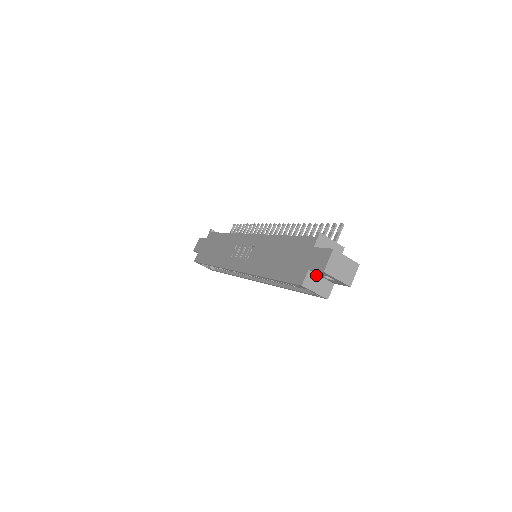
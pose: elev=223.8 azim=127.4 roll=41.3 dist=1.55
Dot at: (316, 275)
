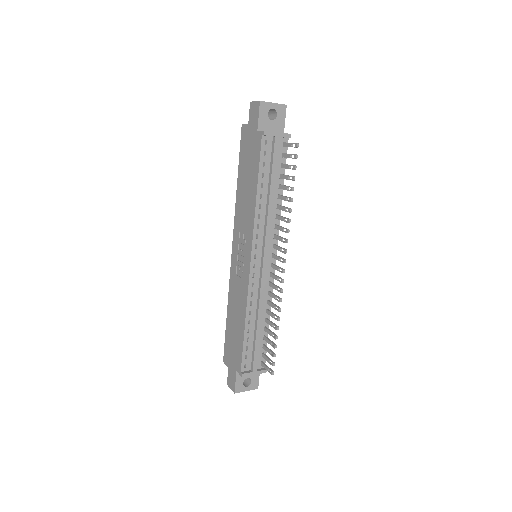
Dot at: occluded
